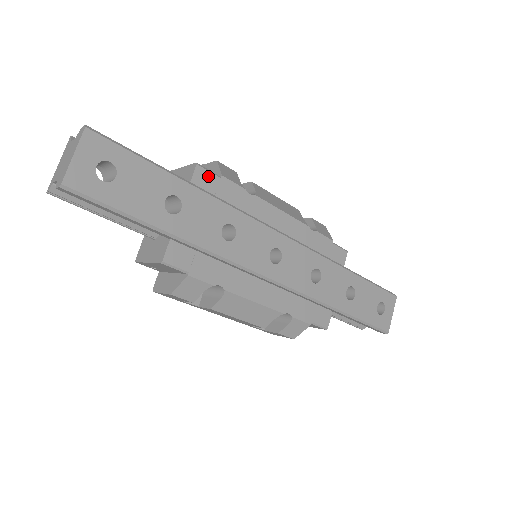
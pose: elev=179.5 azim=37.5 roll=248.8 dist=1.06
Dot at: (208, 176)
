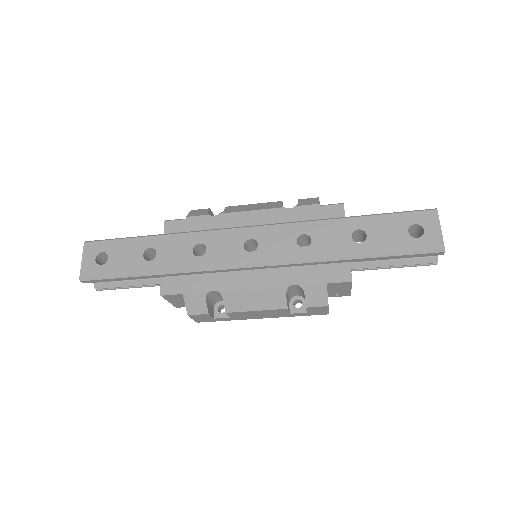
Dot at: (176, 224)
